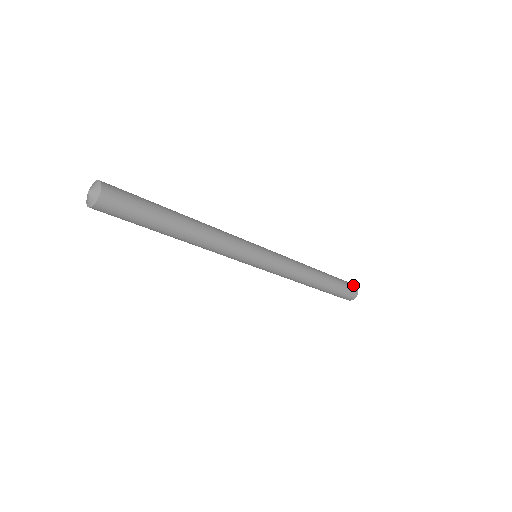
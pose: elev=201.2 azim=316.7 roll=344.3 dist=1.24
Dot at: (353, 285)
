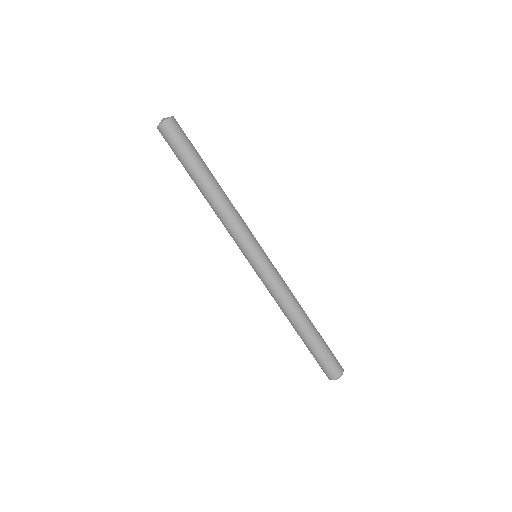
Dot at: occluded
